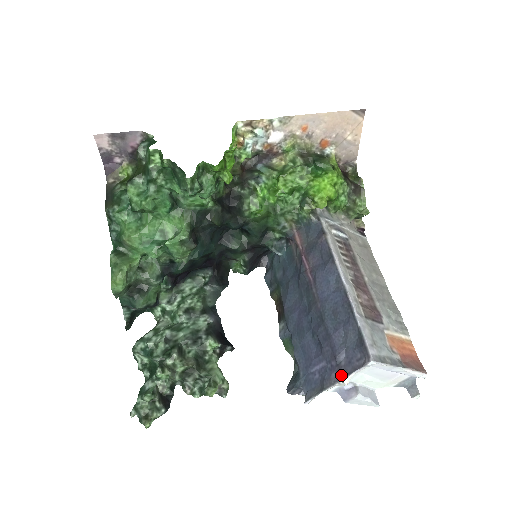
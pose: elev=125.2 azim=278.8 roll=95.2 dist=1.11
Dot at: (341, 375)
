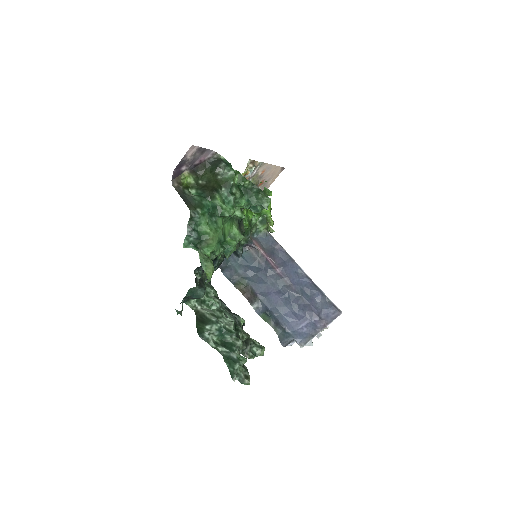
Dot at: (325, 324)
